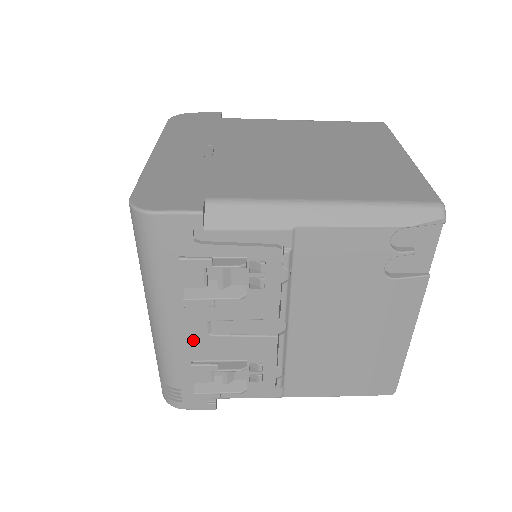
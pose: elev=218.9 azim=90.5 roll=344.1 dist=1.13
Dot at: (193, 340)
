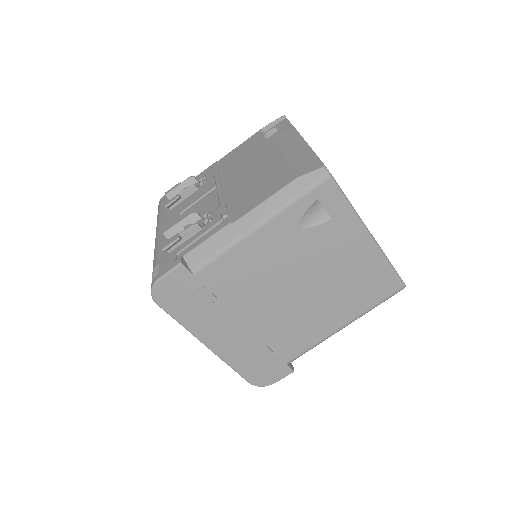
Dot at: occluded
